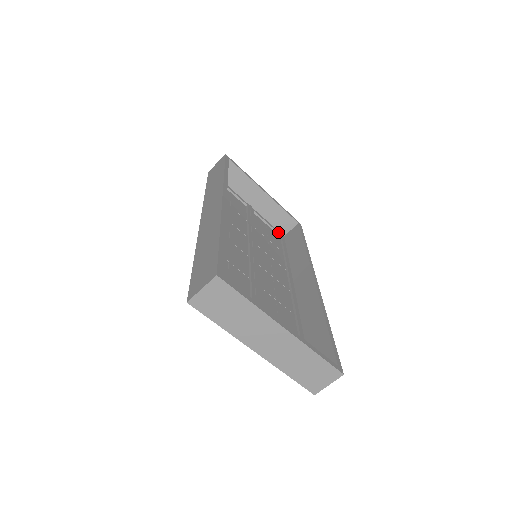
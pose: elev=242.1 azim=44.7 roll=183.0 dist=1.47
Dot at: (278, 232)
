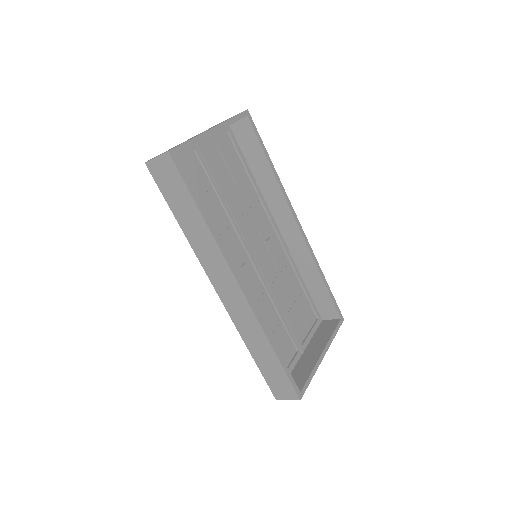
Dot at: (225, 132)
